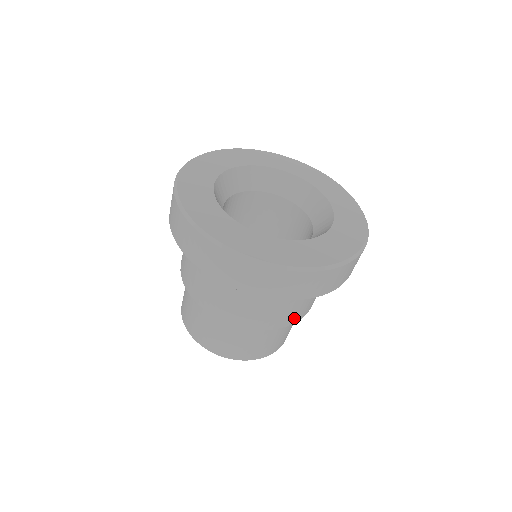
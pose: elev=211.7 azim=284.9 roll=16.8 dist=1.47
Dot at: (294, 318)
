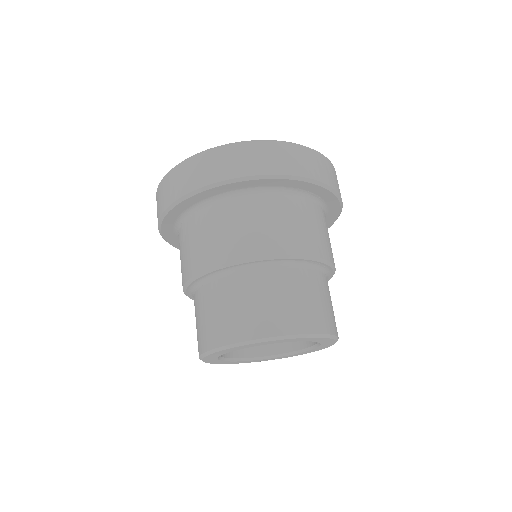
Dot at: (282, 245)
